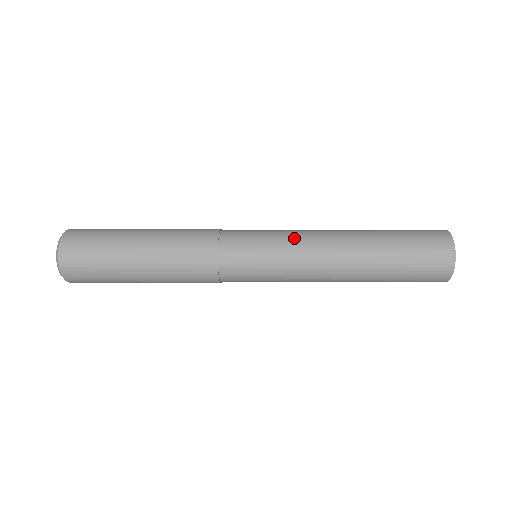
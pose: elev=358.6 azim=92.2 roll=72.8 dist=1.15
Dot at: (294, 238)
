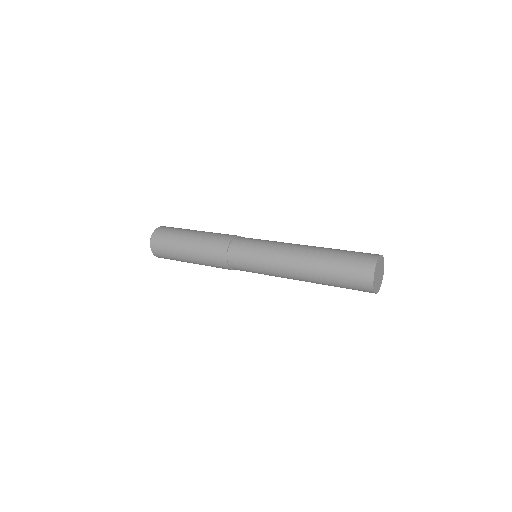
Dot at: (270, 268)
